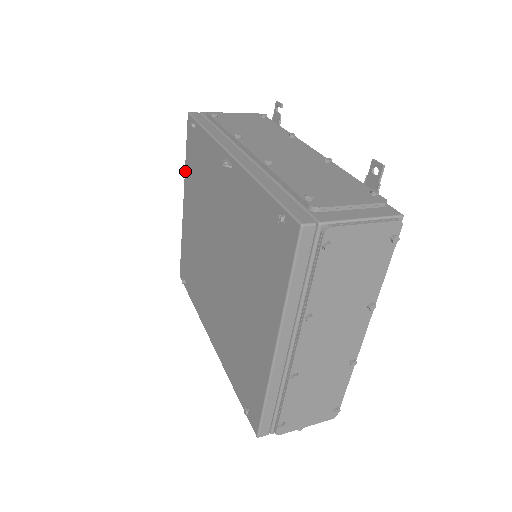
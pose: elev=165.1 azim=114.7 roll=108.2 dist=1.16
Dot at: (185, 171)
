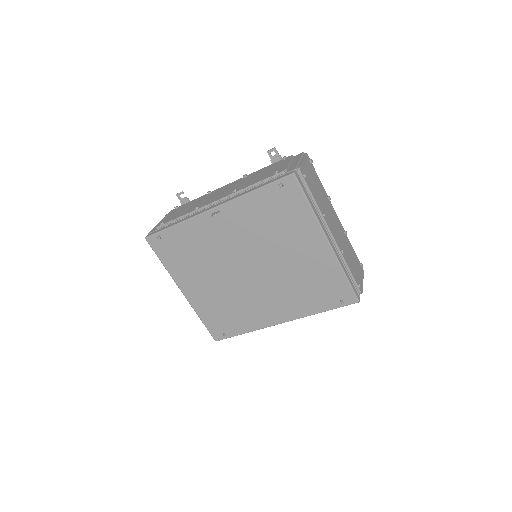
Dot at: (169, 272)
